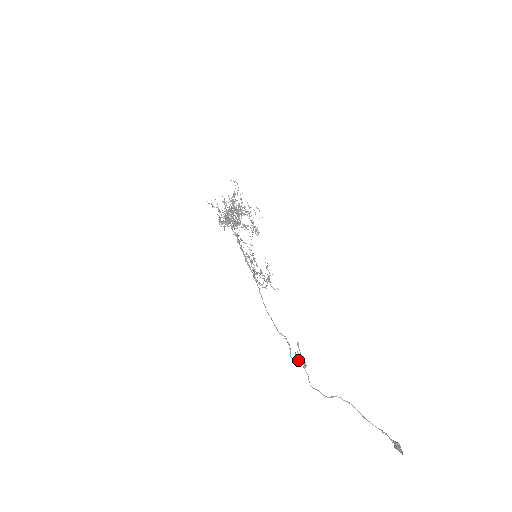
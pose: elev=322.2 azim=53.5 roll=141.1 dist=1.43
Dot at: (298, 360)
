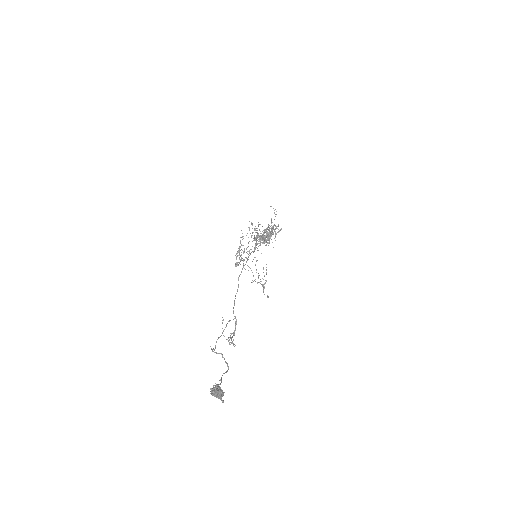
Dot at: occluded
